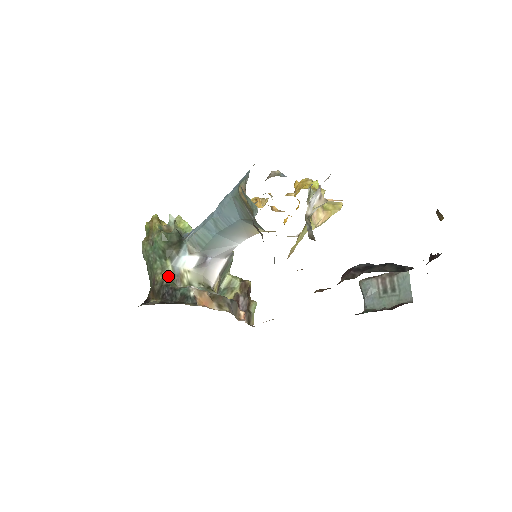
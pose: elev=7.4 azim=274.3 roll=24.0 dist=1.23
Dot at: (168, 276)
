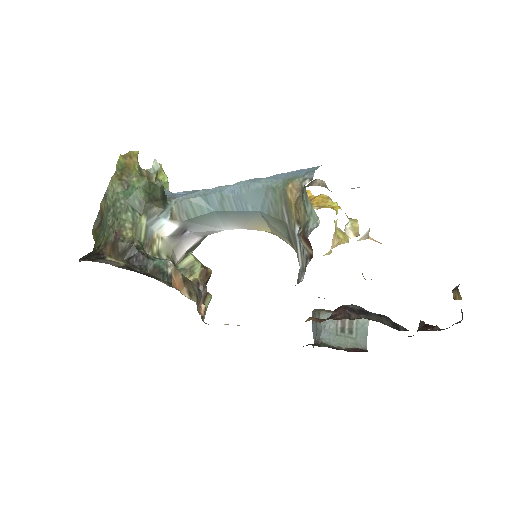
Dot at: (138, 236)
